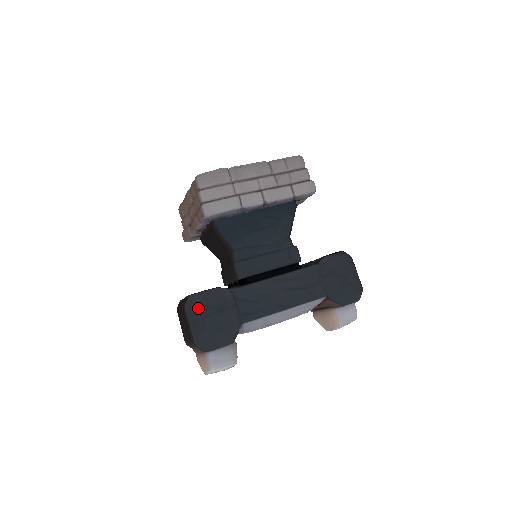
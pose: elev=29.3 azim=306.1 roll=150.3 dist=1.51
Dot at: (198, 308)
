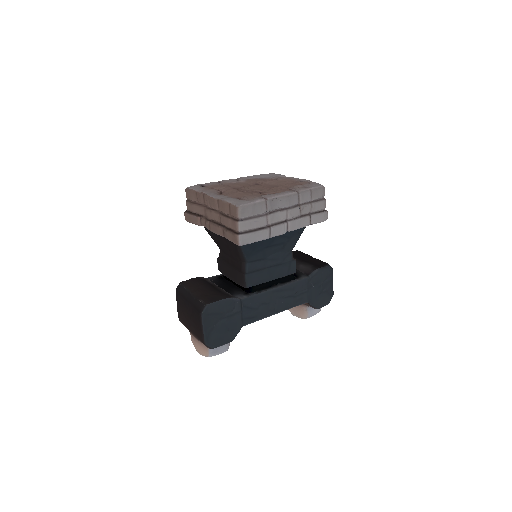
Dot at: (212, 315)
